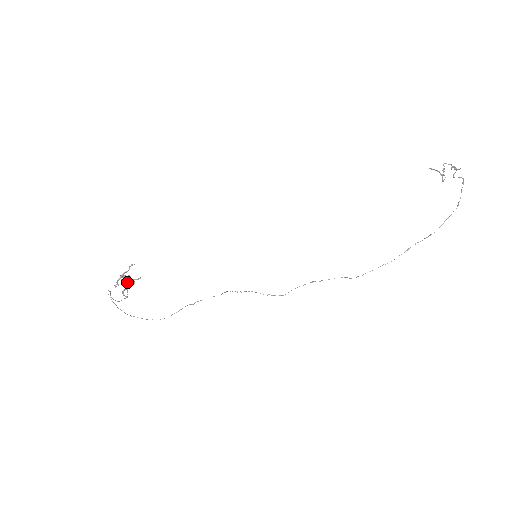
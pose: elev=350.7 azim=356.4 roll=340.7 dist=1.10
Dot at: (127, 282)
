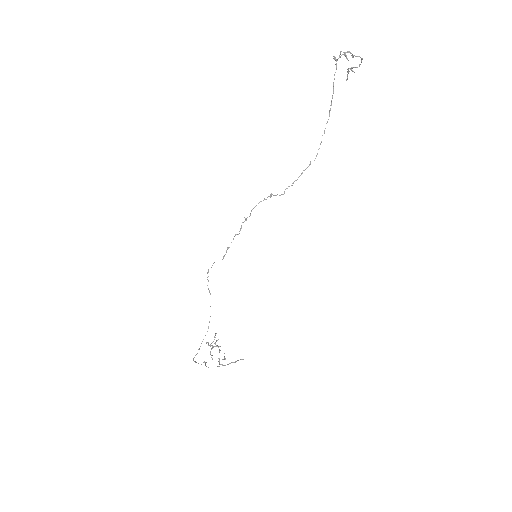
Dot at: occluded
